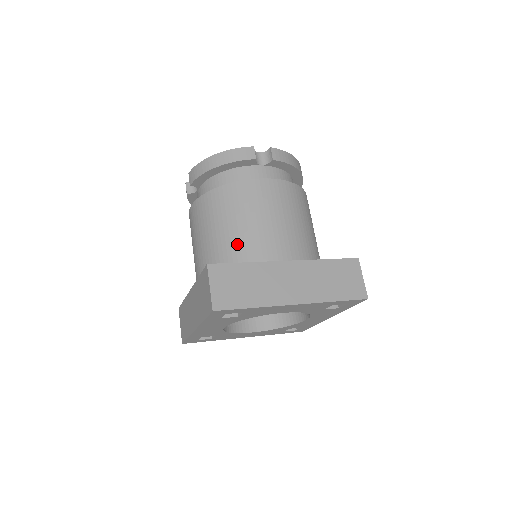
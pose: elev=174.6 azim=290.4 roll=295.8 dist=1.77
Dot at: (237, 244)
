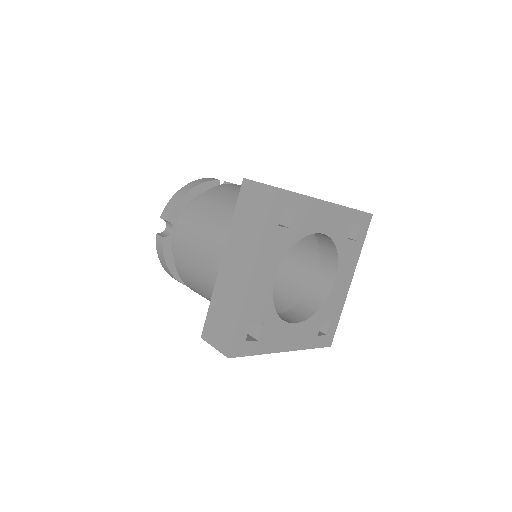
Dot at: occluded
